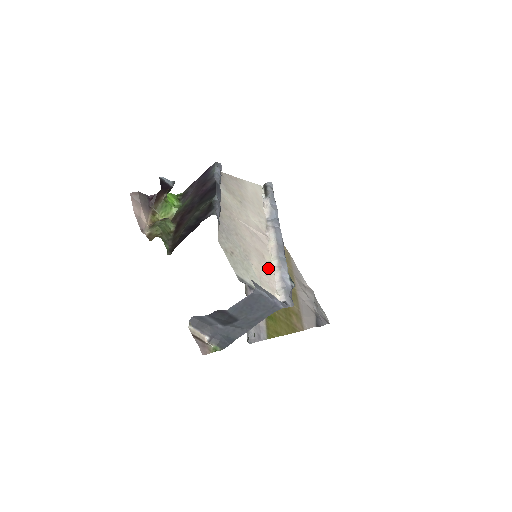
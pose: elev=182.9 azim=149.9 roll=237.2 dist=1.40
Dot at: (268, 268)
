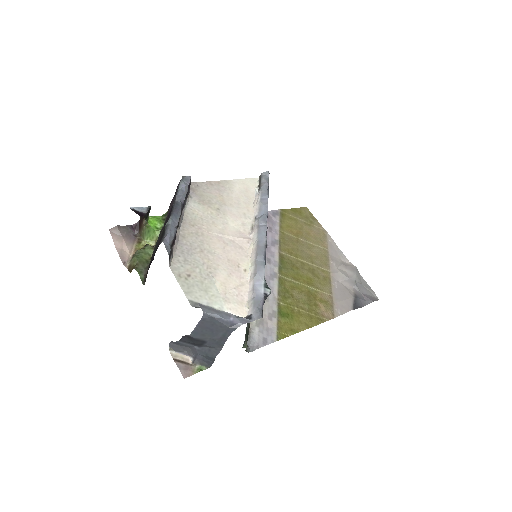
Dot at: (241, 278)
